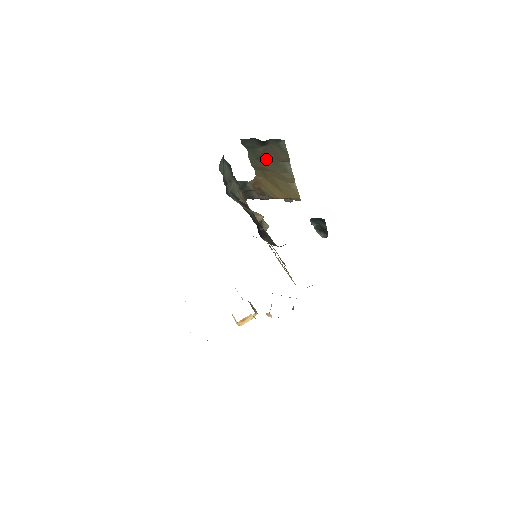
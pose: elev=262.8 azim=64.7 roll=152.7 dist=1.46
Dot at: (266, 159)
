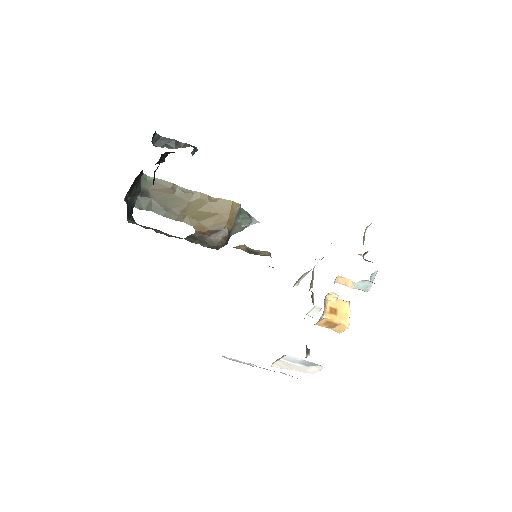
Dot at: (169, 204)
